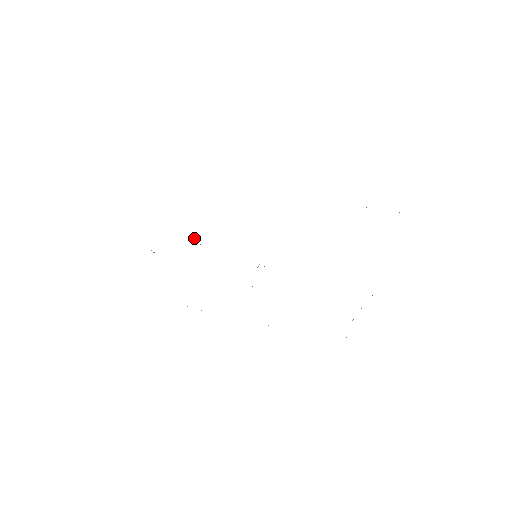
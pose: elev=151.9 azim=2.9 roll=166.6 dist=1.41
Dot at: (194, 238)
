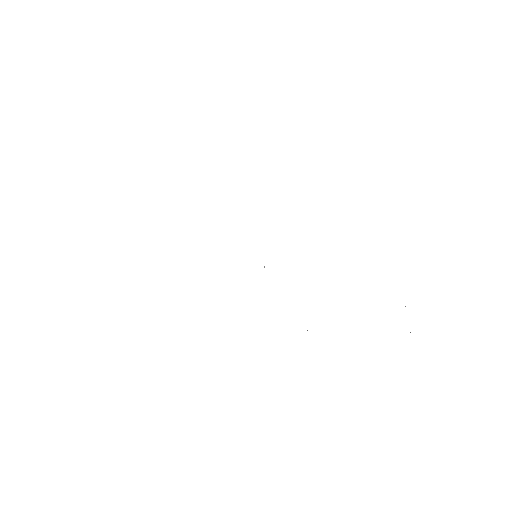
Dot at: occluded
